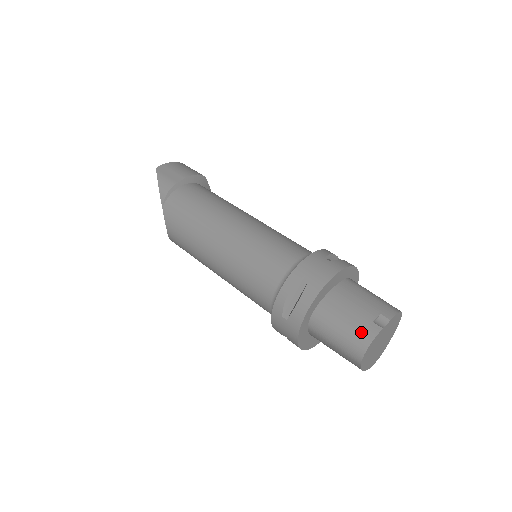
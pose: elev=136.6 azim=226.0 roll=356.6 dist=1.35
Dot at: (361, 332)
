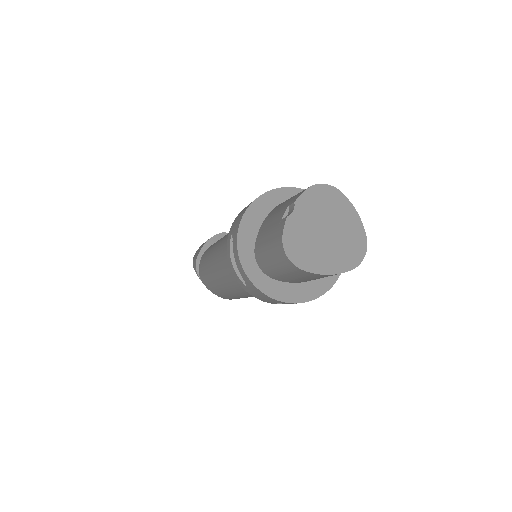
Dot at: (275, 239)
